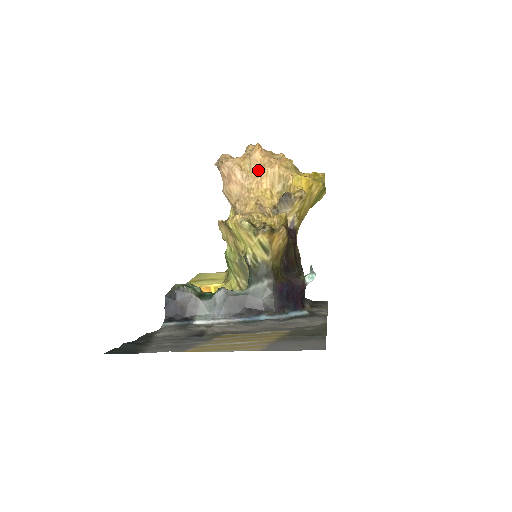
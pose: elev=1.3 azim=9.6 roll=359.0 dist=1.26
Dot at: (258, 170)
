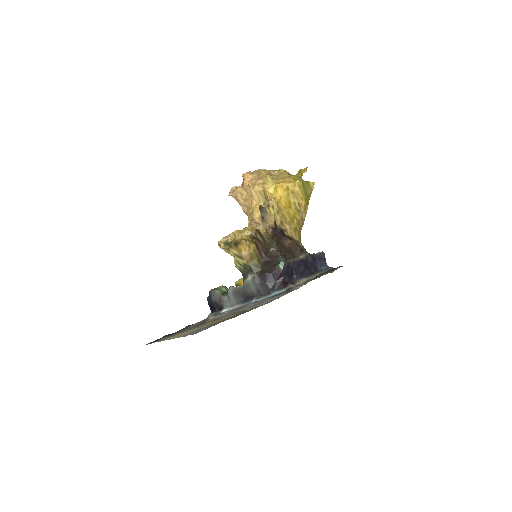
Dot at: (250, 192)
